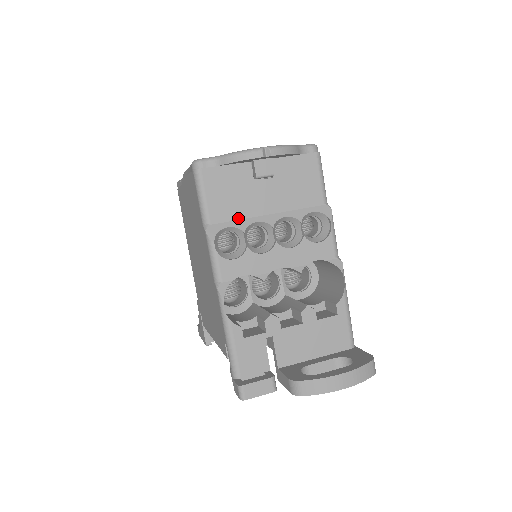
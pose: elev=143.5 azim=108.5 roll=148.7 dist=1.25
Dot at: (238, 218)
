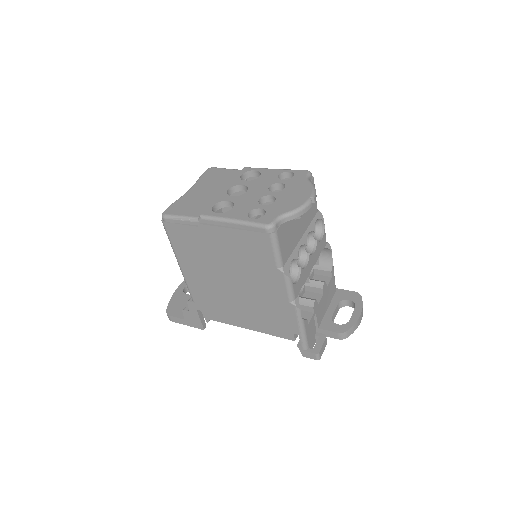
Dot at: (292, 251)
